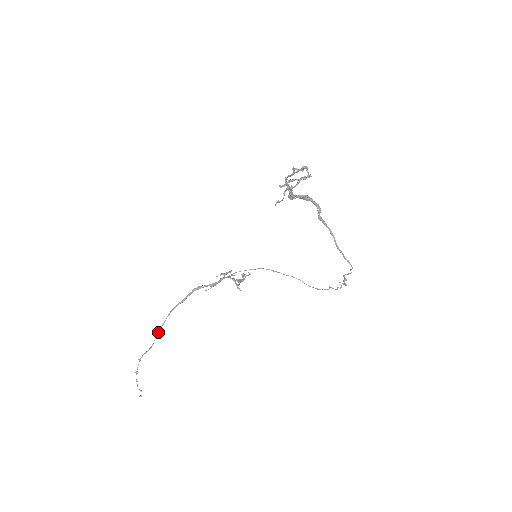
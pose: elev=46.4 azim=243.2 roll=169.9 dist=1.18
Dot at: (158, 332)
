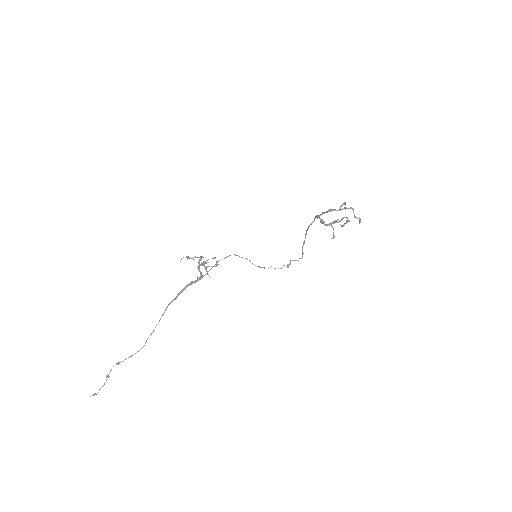
Dot at: occluded
